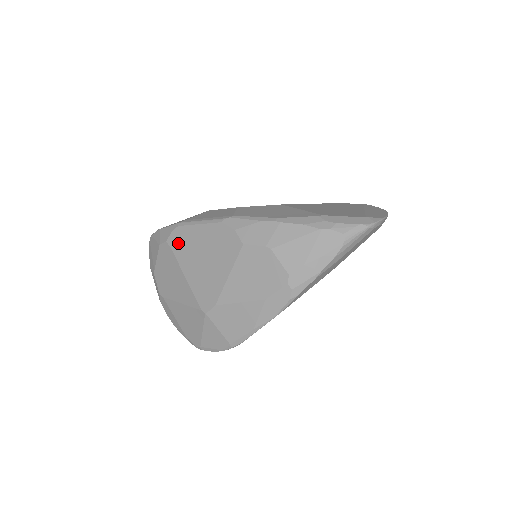
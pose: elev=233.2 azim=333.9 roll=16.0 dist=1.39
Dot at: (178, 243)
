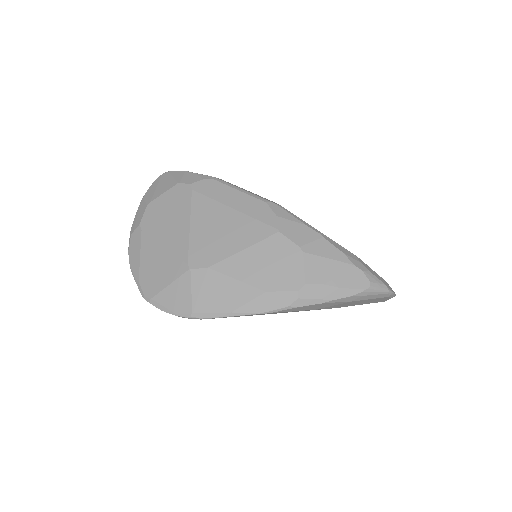
Dot at: (204, 192)
